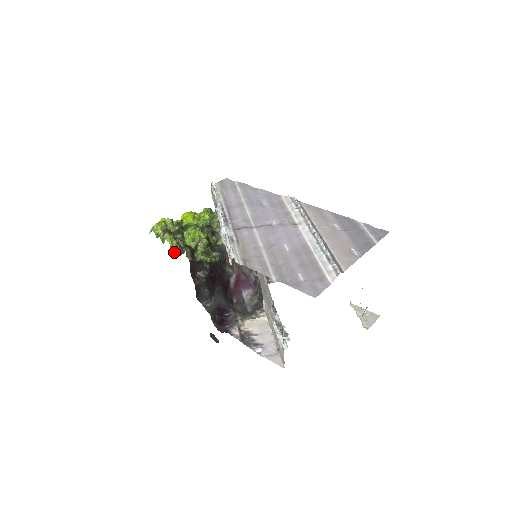
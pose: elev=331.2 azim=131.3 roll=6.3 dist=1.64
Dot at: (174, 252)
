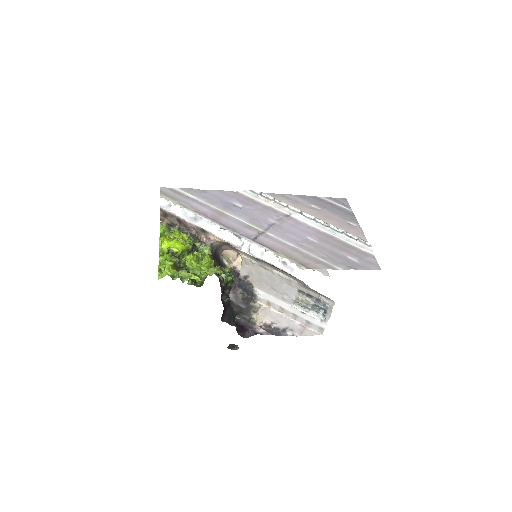
Dot at: (198, 286)
